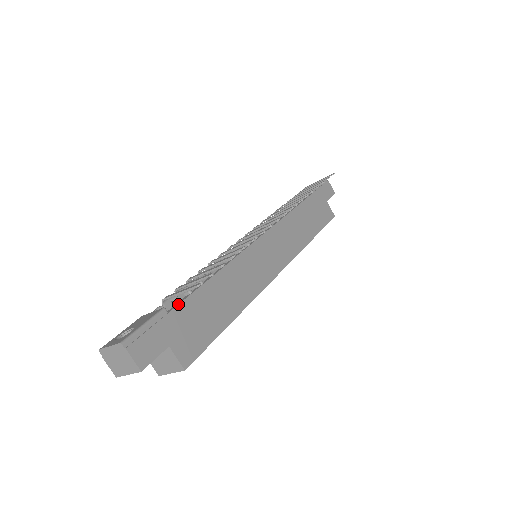
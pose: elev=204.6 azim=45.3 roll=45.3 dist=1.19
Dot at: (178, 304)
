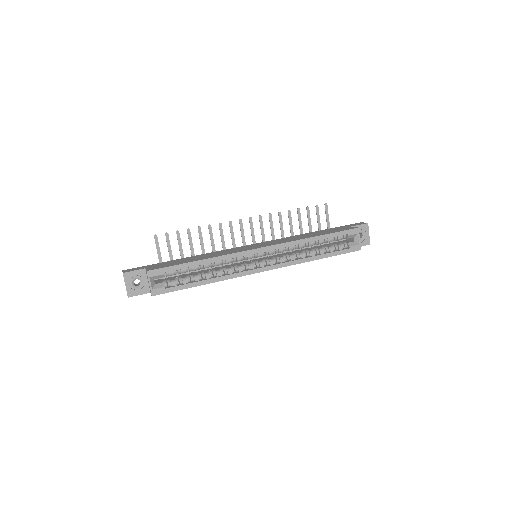
Dot at: (165, 262)
